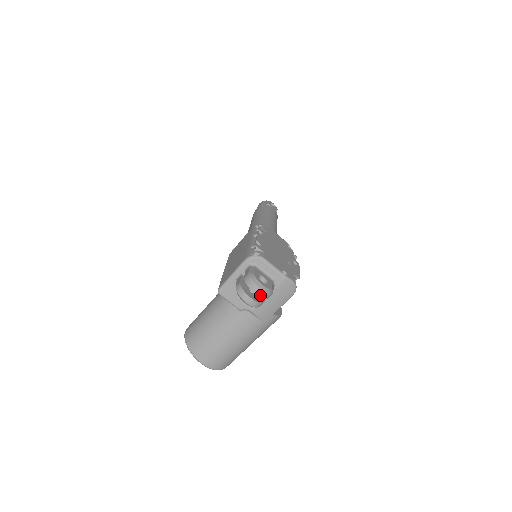
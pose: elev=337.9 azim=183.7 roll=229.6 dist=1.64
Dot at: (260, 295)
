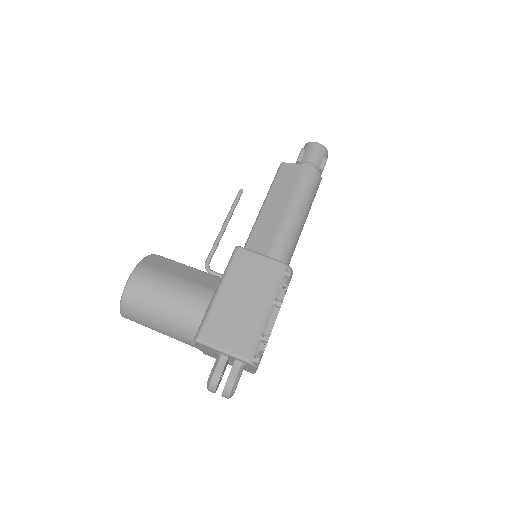
Dot at: (223, 396)
